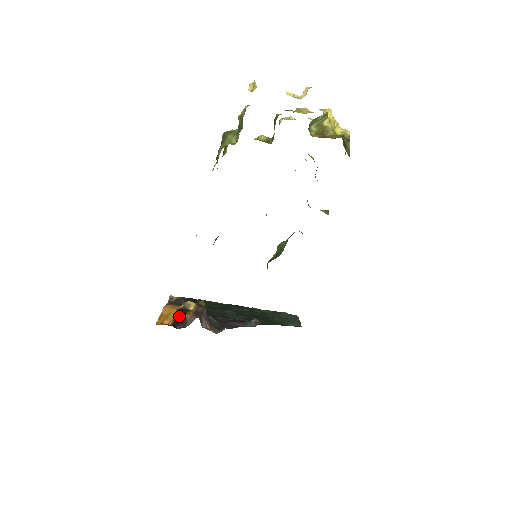
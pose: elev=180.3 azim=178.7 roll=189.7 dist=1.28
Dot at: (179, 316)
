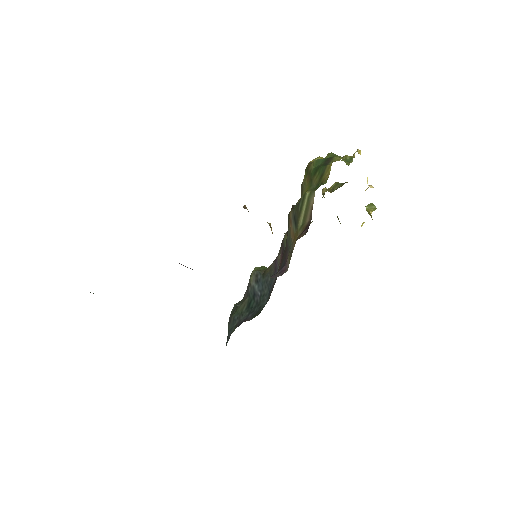
Dot at: occluded
